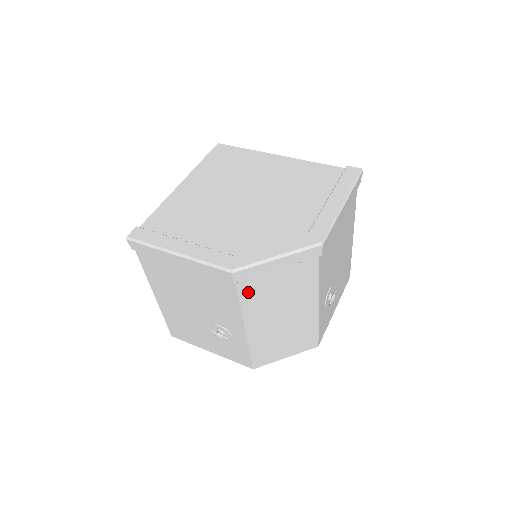
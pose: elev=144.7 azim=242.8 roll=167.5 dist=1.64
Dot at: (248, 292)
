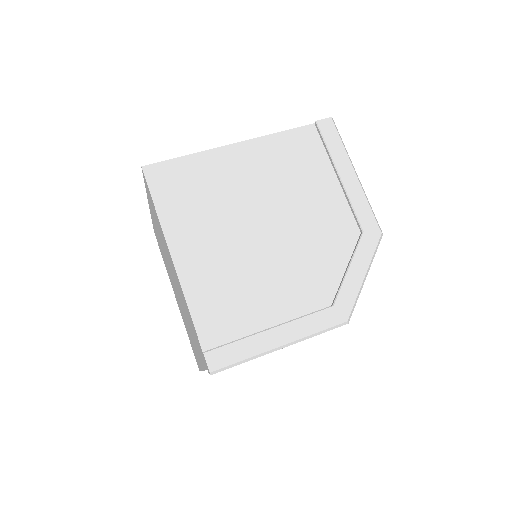
Dot at: occluded
